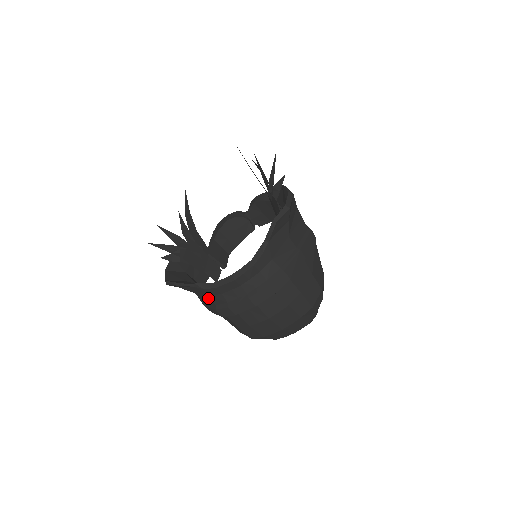
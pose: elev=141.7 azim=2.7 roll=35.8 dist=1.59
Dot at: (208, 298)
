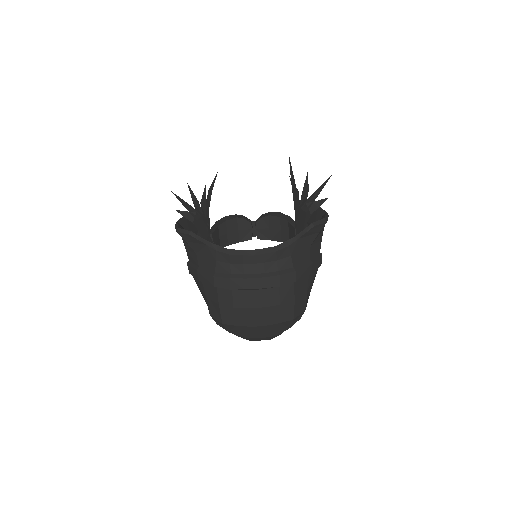
Dot at: (210, 263)
